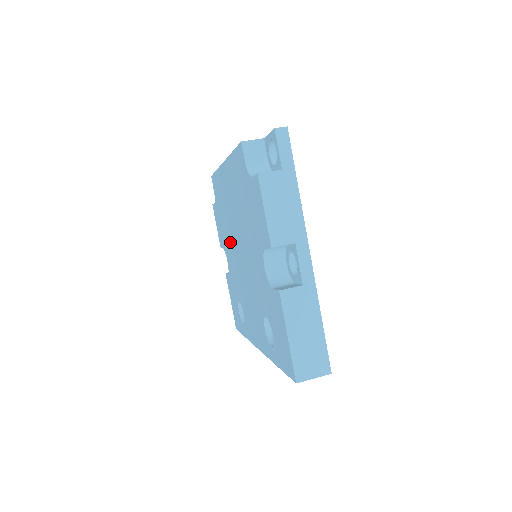
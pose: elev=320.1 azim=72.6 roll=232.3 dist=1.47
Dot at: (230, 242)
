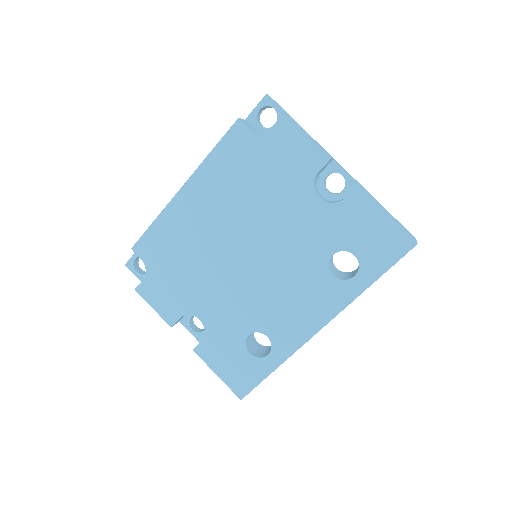
Dot at: (210, 276)
